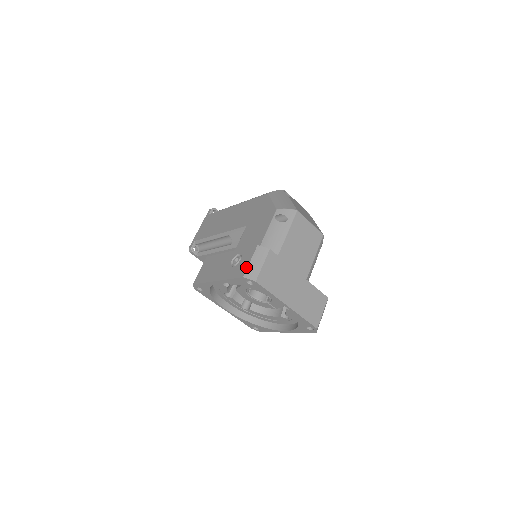
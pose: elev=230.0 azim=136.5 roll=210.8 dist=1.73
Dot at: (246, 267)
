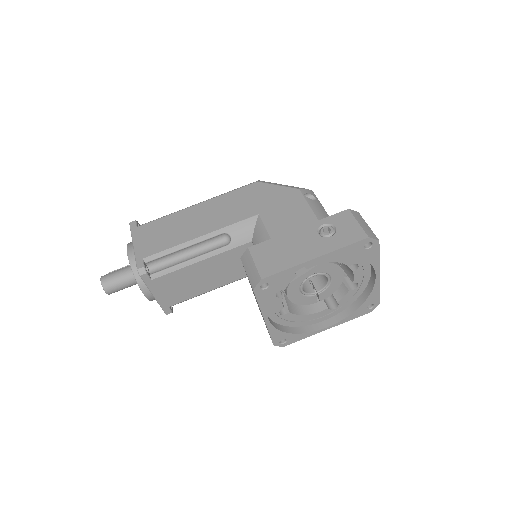
Dot at: (361, 228)
